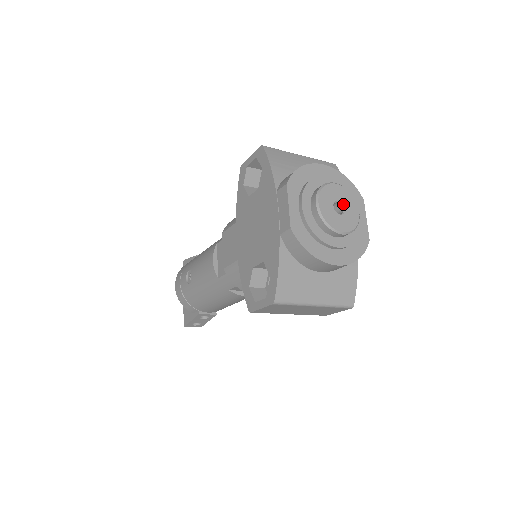
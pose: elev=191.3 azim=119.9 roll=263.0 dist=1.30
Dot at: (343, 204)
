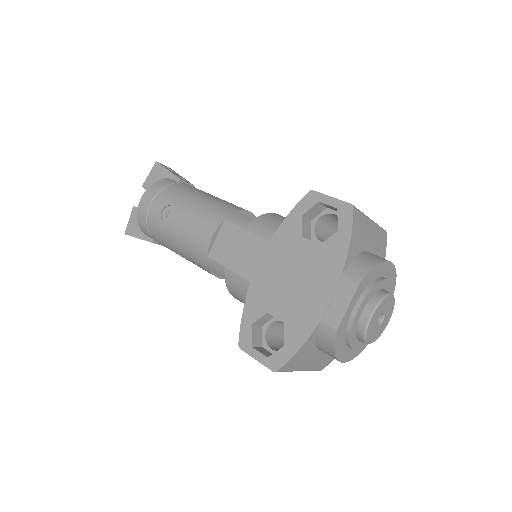
Dot at: (385, 316)
